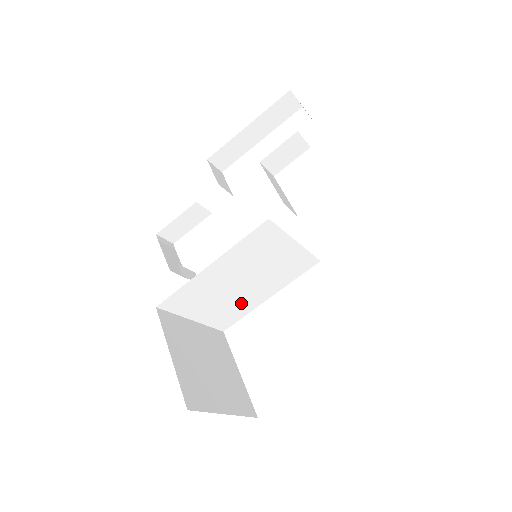
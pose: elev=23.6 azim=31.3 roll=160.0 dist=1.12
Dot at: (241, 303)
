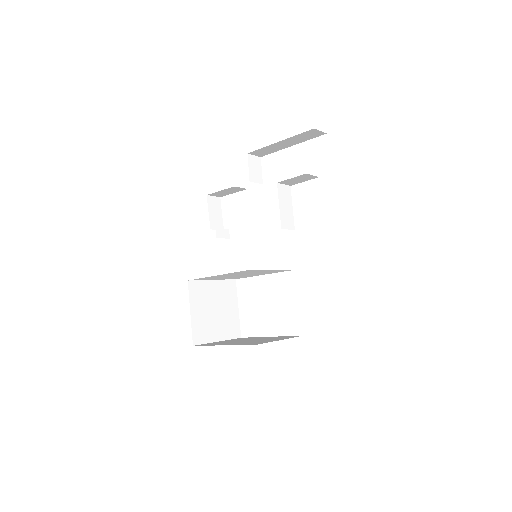
Dot at: (244, 276)
